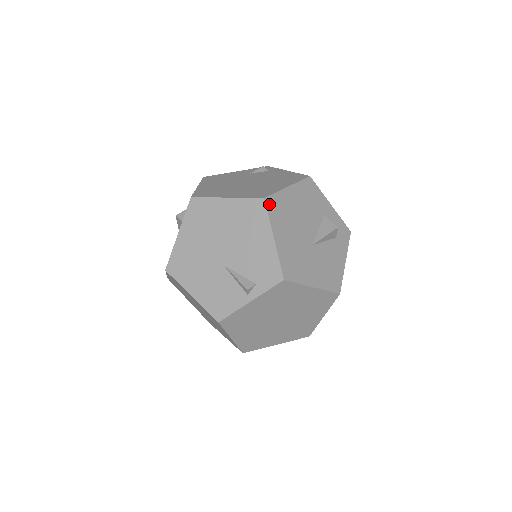
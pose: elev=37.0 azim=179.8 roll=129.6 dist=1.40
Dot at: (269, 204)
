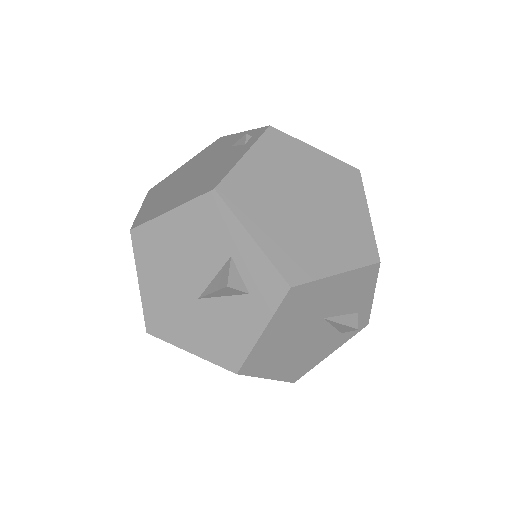
Dot at: (136, 238)
